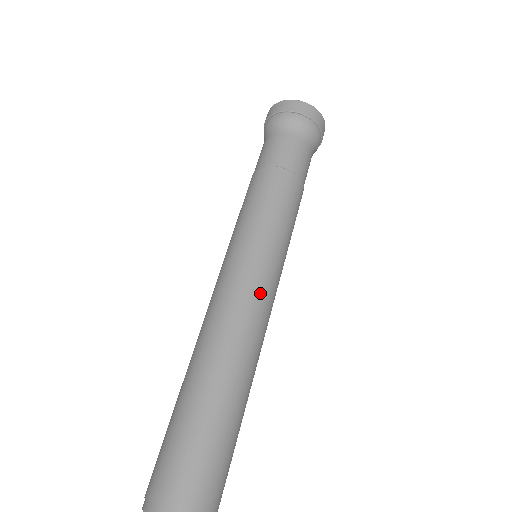
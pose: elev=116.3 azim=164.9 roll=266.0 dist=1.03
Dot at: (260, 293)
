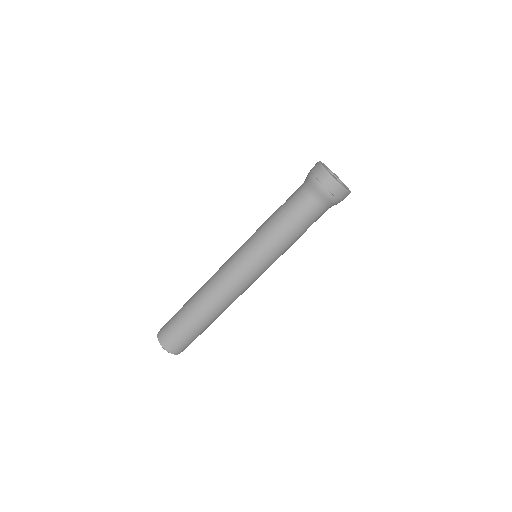
Dot at: (238, 283)
